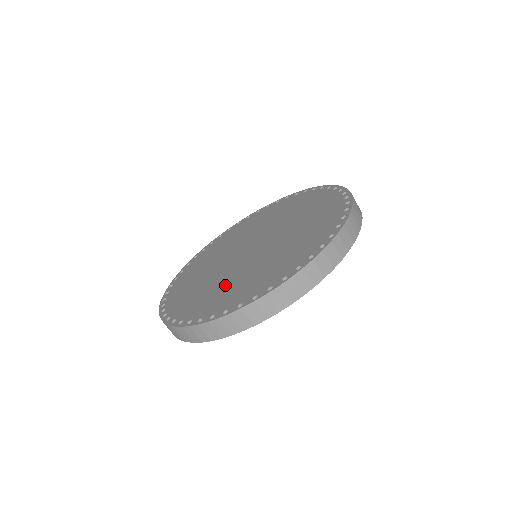
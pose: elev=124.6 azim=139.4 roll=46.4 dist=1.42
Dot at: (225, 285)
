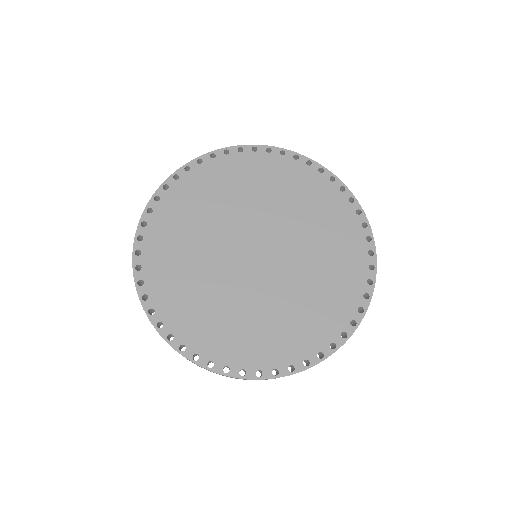
Dot at: (233, 314)
